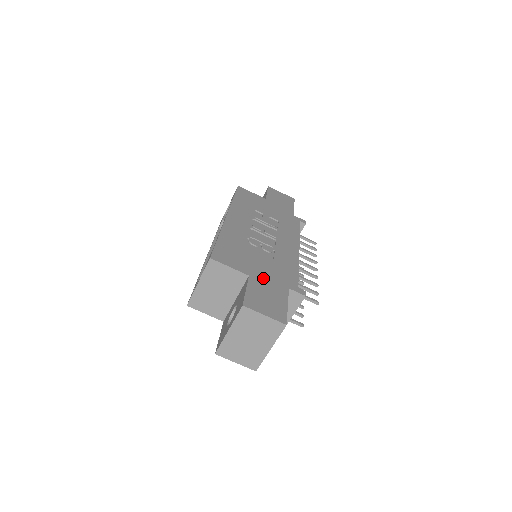
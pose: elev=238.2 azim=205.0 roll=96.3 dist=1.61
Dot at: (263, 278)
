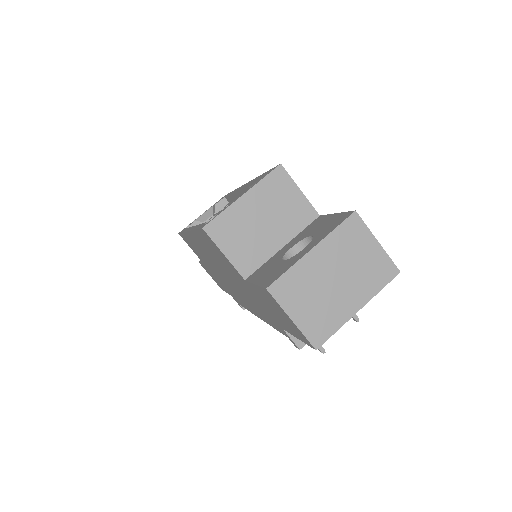
Dot at: occluded
